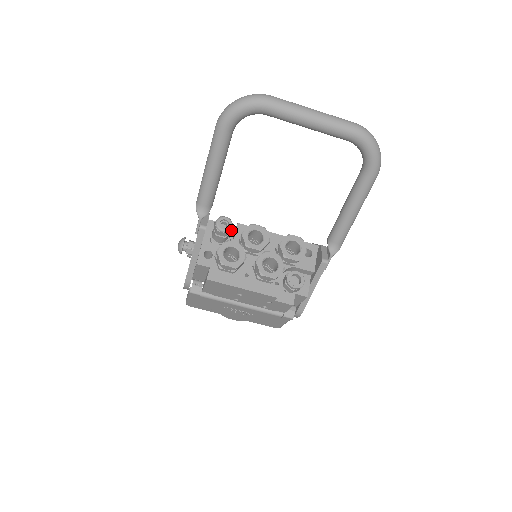
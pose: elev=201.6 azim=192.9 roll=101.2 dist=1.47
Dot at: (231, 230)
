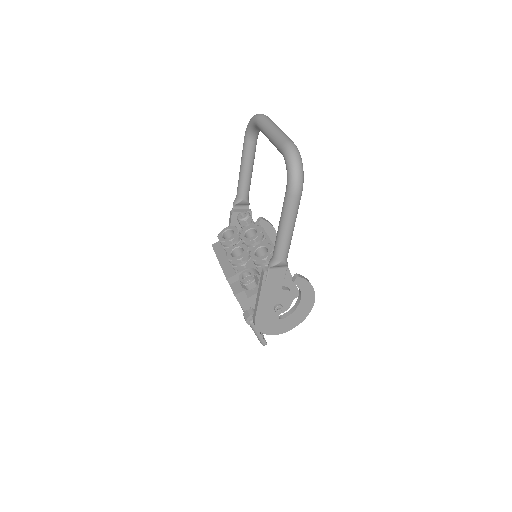
Dot at: (246, 223)
